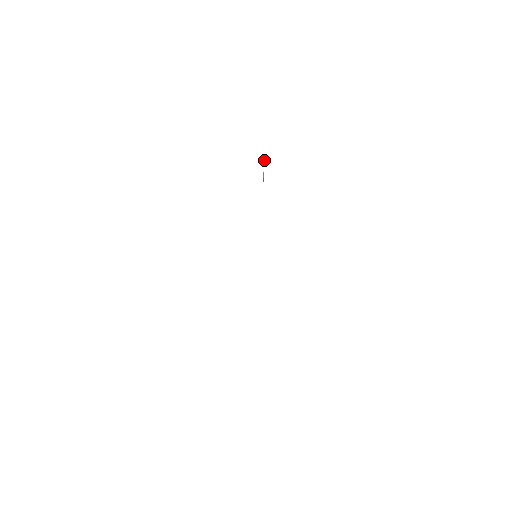
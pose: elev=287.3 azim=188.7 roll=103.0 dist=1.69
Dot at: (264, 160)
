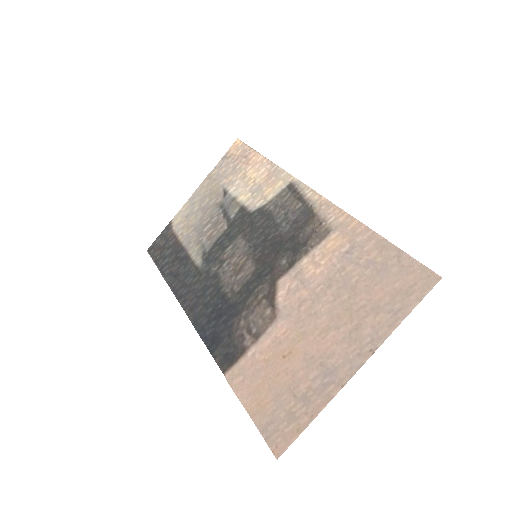
Dot at: (221, 179)
